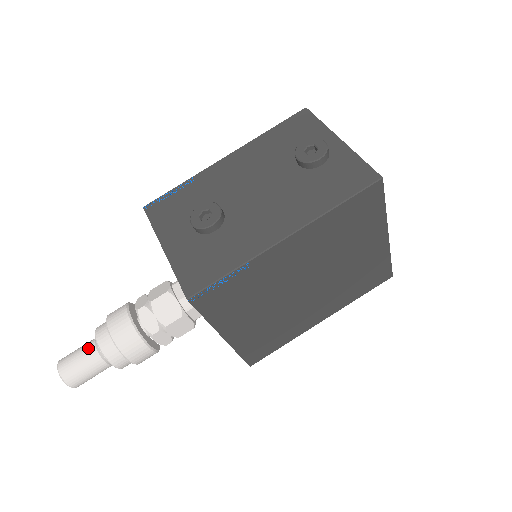
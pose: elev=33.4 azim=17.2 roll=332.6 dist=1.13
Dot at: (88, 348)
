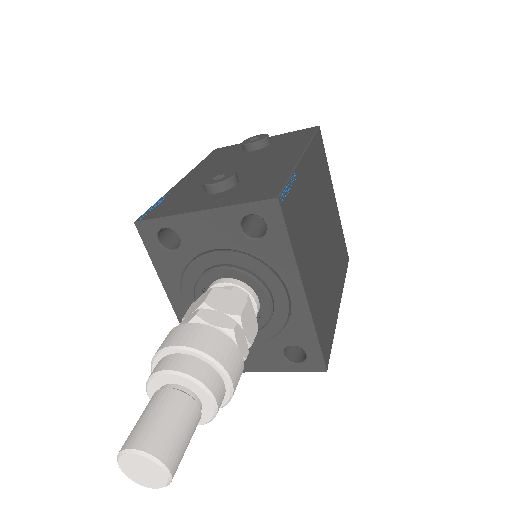
Dot at: (159, 397)
